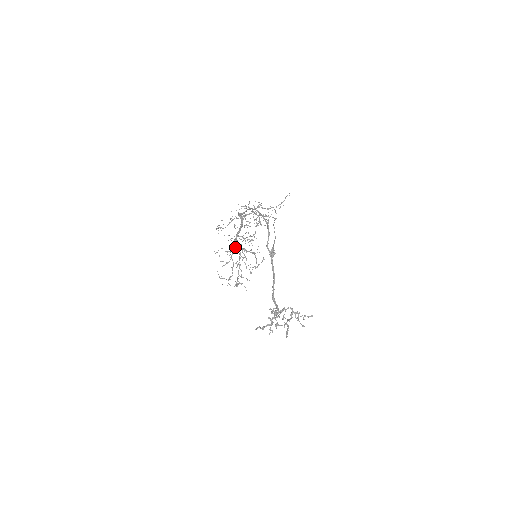
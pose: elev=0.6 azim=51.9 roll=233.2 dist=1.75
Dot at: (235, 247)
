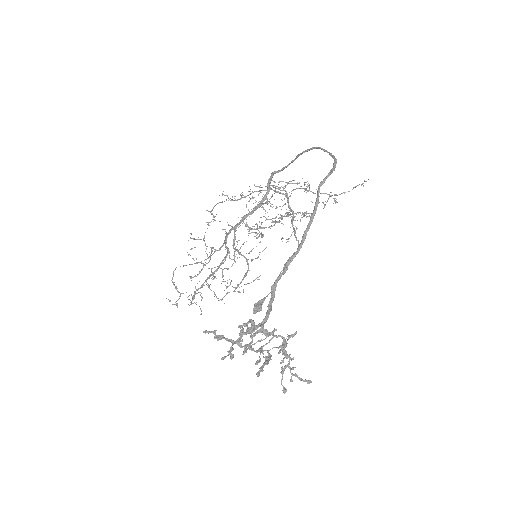
Dot at: (225, 244)
